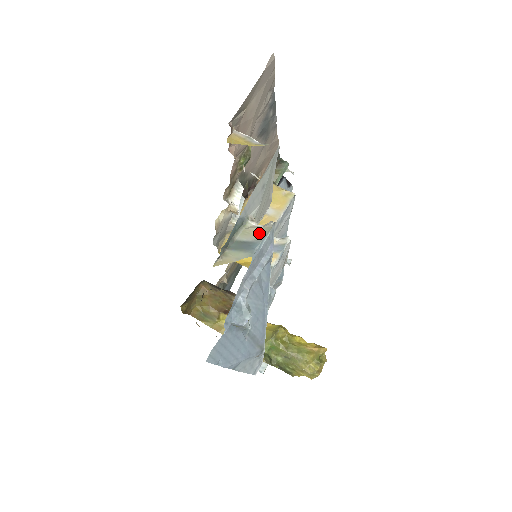
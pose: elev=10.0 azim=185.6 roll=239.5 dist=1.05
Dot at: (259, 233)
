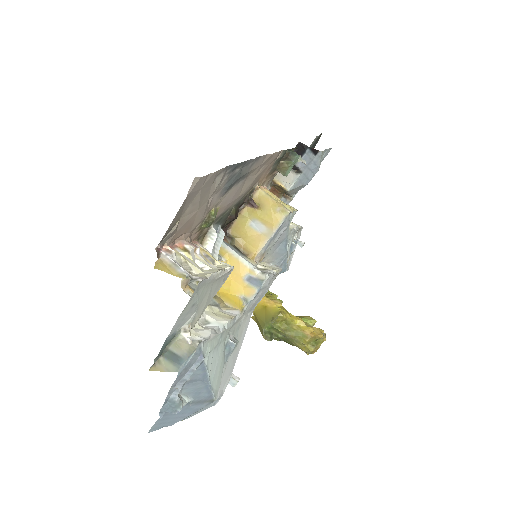
Dot at: (186, 350)
